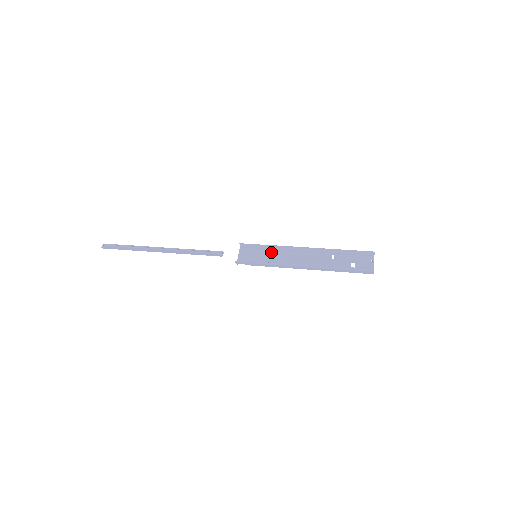
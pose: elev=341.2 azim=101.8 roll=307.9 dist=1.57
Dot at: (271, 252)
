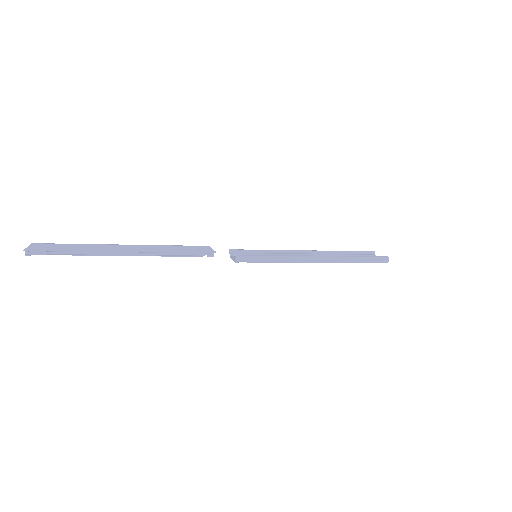
Dot at: occluded
